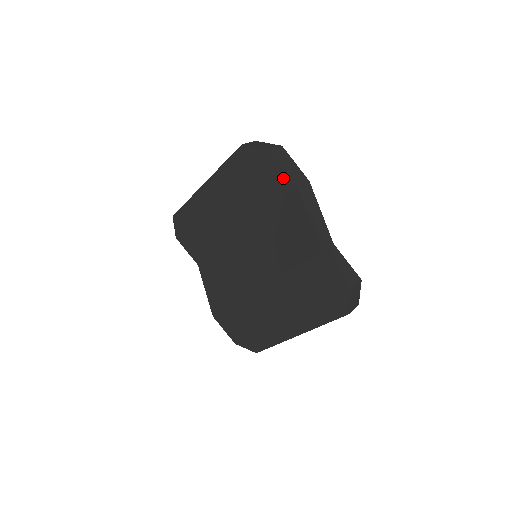
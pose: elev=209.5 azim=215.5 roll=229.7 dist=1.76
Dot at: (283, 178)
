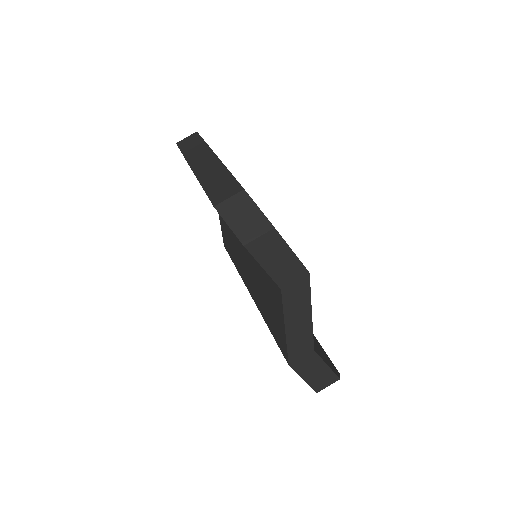
Dot at: occluded
